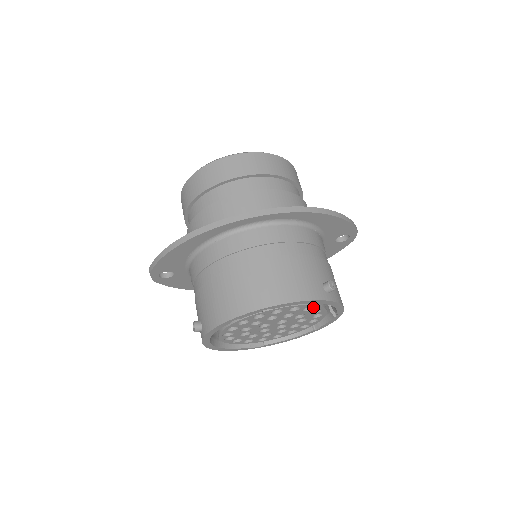
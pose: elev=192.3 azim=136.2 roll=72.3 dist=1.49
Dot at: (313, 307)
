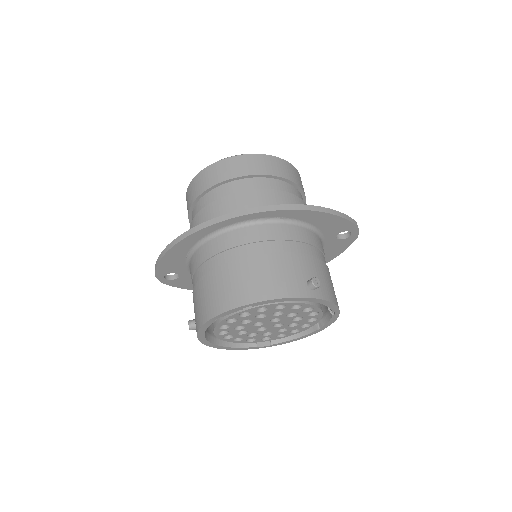
Dot at: (301, 305)
